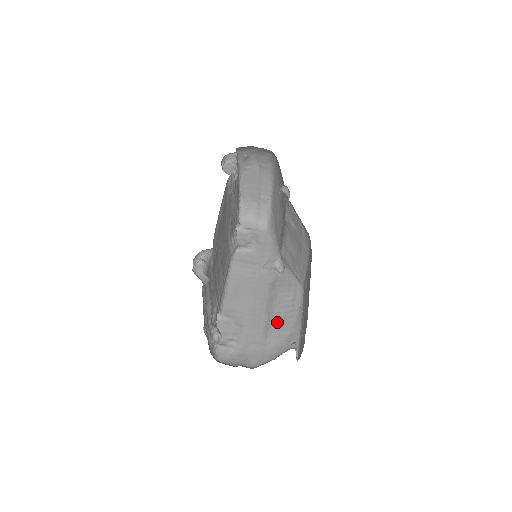
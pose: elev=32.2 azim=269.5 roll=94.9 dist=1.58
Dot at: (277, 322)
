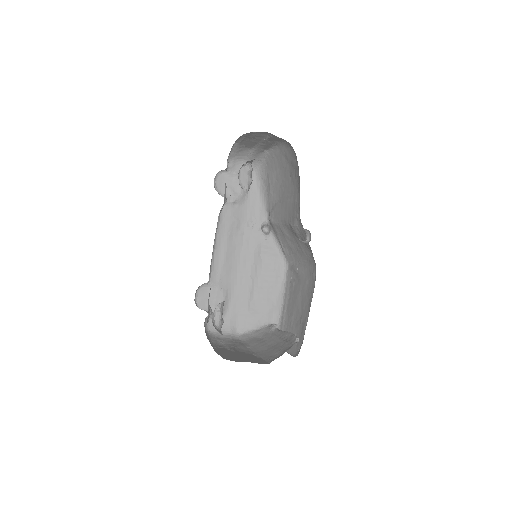
Dot at: (260, 293)
